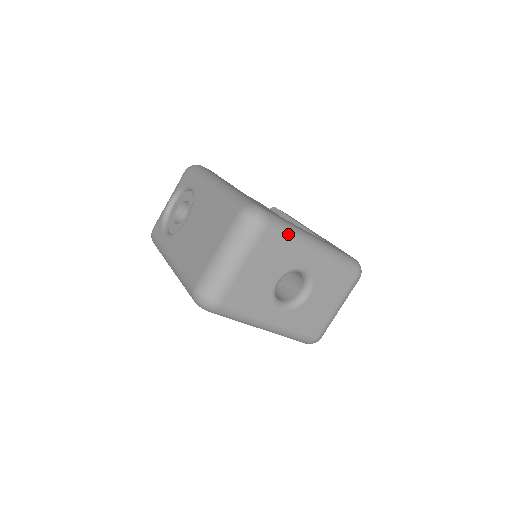
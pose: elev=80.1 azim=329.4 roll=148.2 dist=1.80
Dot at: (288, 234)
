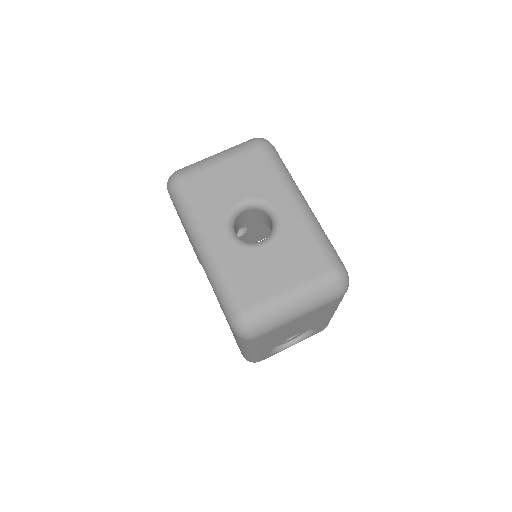
Dot at: (279, 166)
